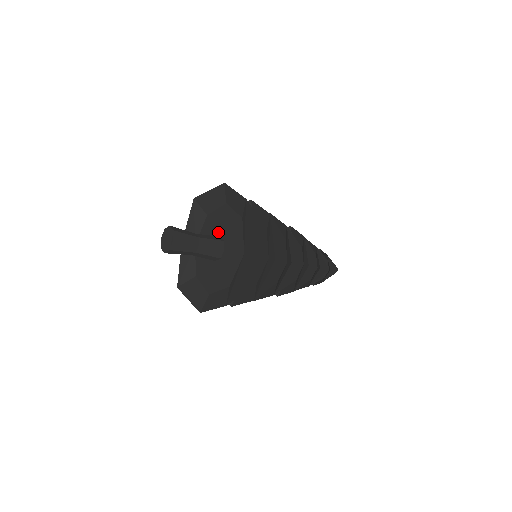
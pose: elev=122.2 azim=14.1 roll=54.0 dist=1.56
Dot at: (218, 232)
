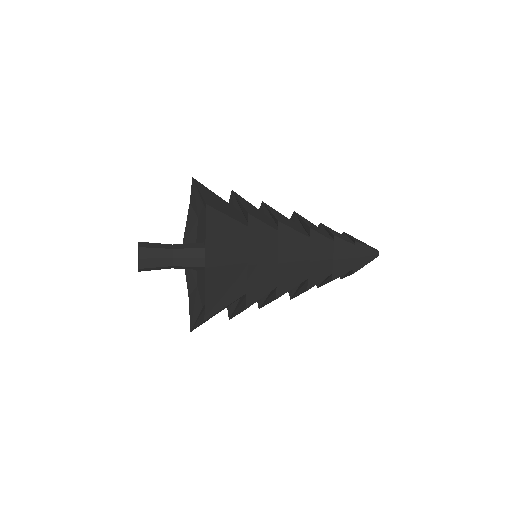
Dot at: occluded
